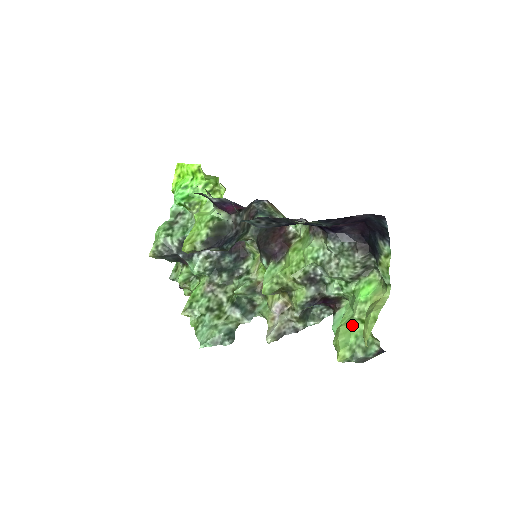
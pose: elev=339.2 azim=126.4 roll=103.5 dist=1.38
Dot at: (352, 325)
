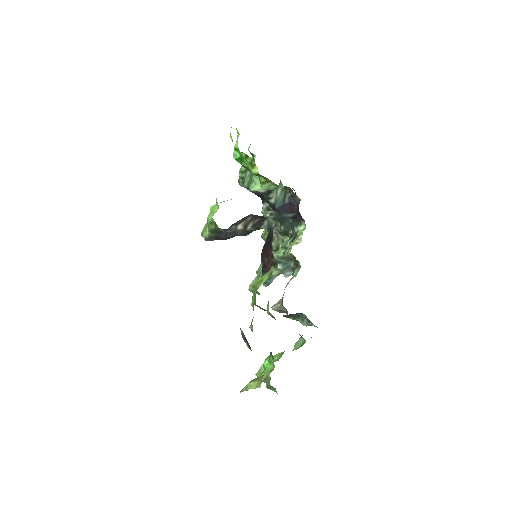
Dot at: occluded
